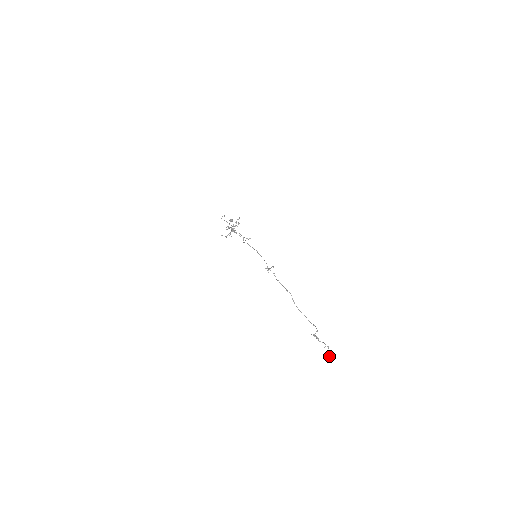
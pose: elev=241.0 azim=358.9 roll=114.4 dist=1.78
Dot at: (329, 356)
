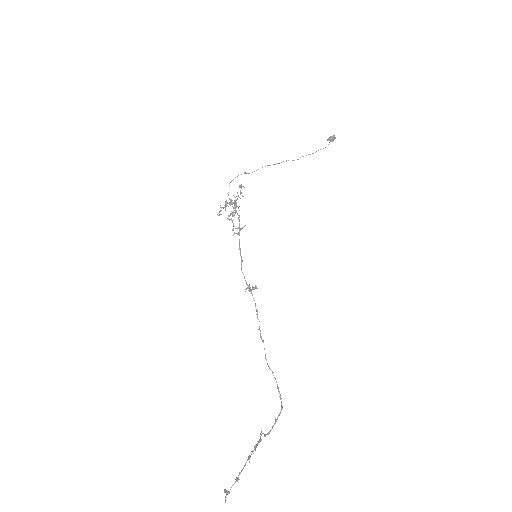
Dot at: occluded
